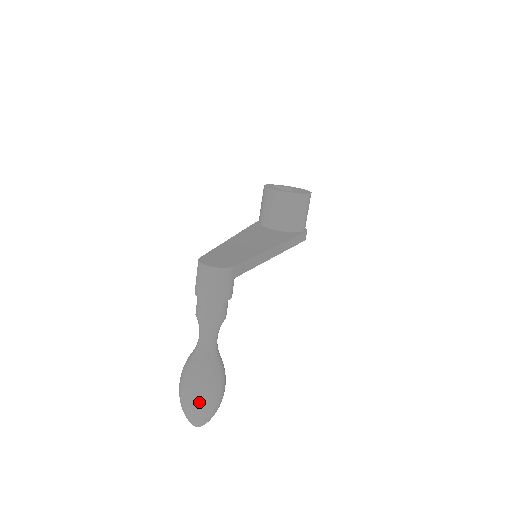
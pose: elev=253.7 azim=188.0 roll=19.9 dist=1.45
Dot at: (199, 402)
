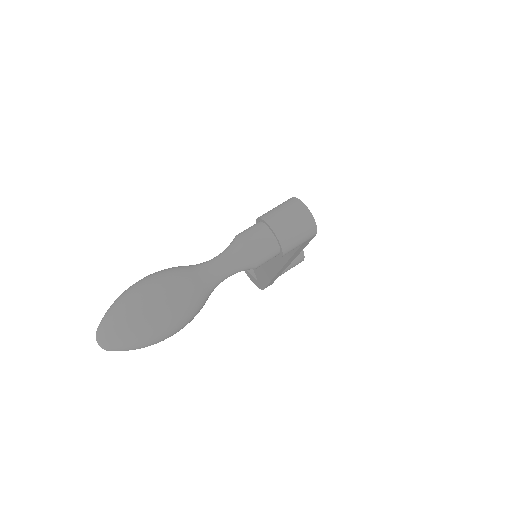
Dot at: (157, 318)
